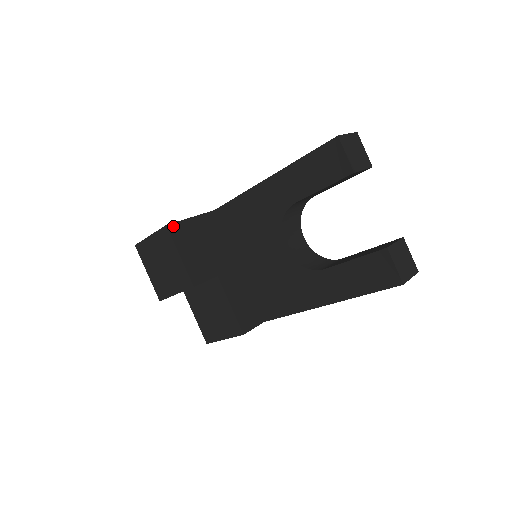
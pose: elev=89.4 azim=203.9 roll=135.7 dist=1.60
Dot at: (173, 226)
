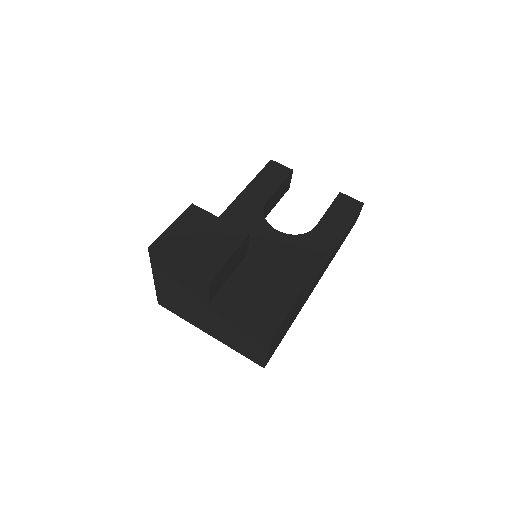
Dot at: occluded
